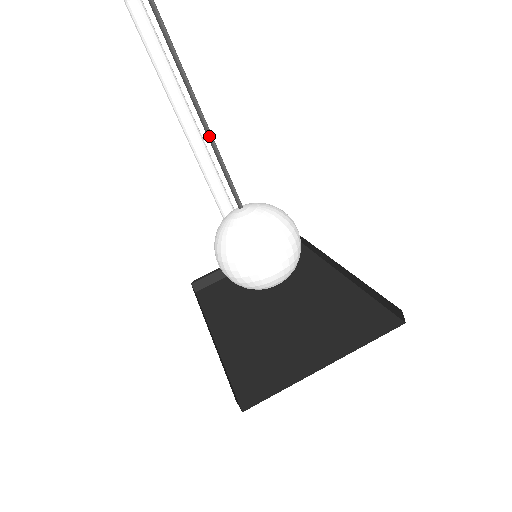
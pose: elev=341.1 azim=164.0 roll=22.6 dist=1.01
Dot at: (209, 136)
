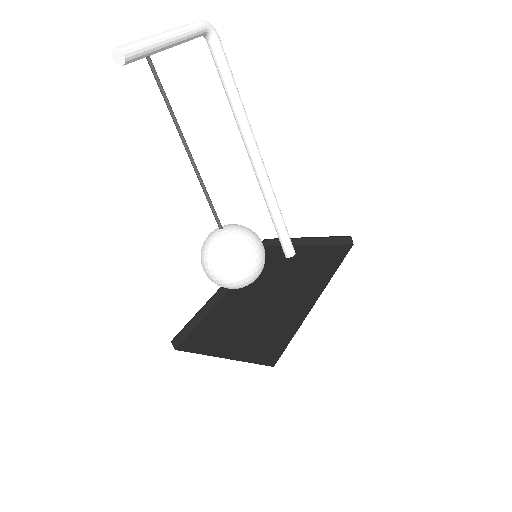
Dot at: (198, 178)
